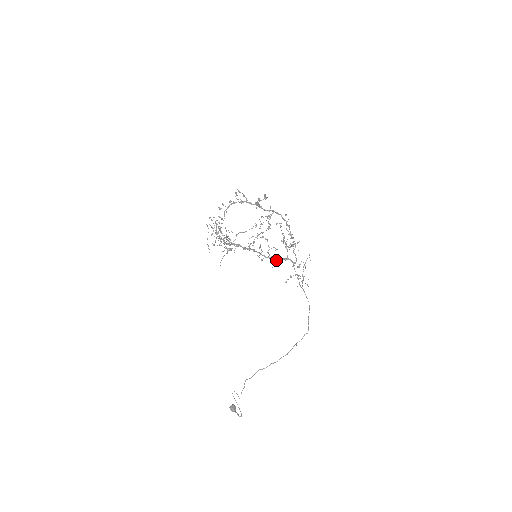
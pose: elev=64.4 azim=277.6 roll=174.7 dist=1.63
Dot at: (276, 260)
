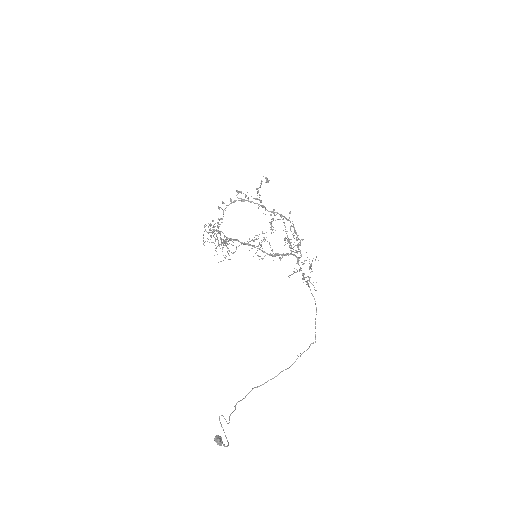
Dot at: occluded
